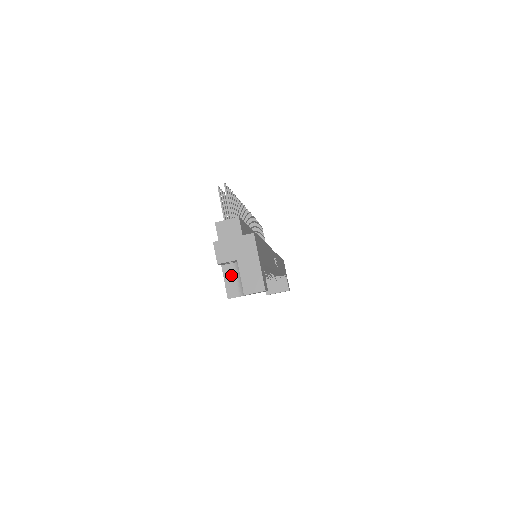
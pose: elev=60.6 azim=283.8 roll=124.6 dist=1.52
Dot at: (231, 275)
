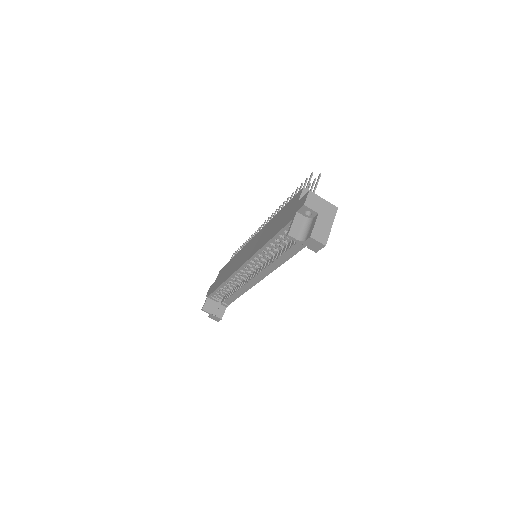
Dot at: (300, 222)
